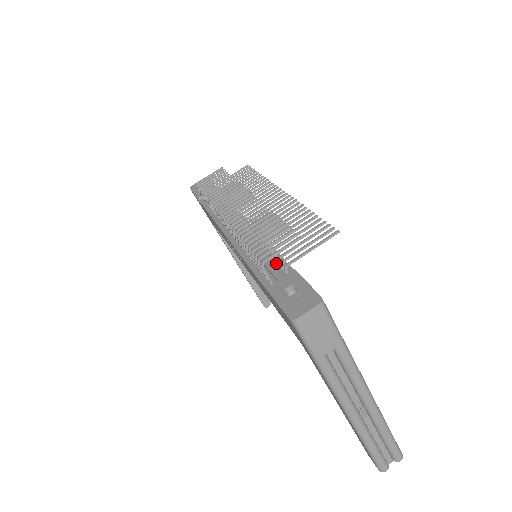
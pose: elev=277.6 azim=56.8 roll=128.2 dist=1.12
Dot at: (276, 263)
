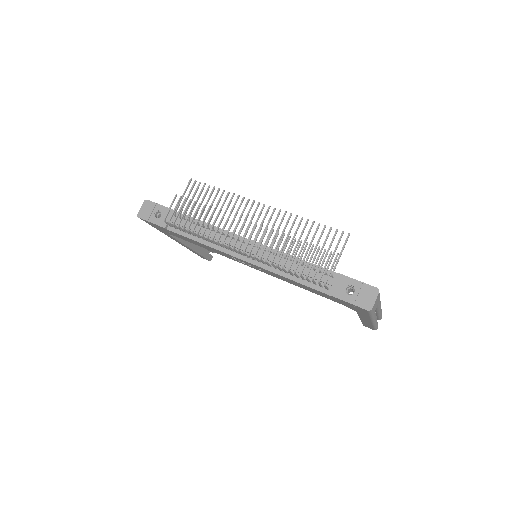
Dot at: occluded
